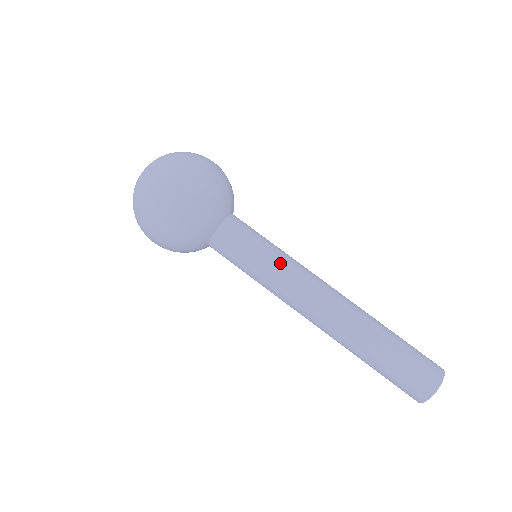
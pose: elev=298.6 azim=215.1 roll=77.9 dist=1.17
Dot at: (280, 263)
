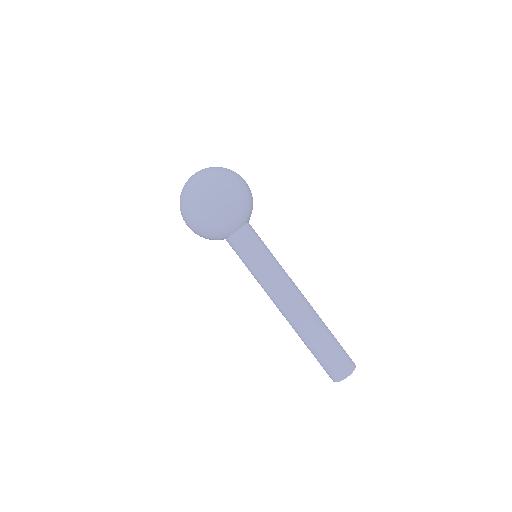
Dot at: (267, 271)
